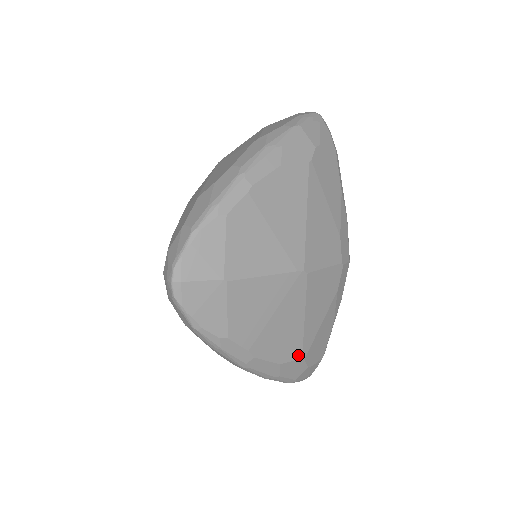
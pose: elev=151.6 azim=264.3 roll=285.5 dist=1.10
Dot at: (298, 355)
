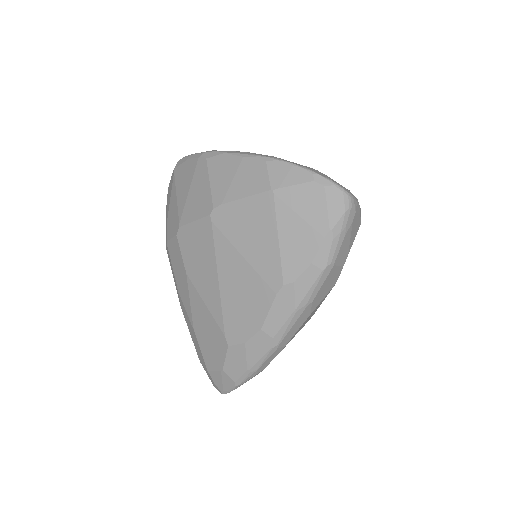
Dot at: occluded
